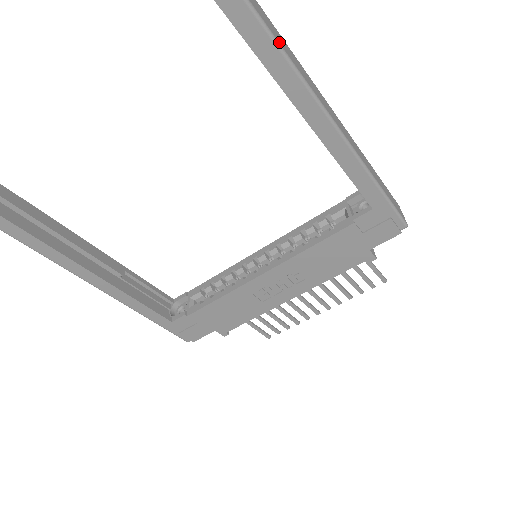
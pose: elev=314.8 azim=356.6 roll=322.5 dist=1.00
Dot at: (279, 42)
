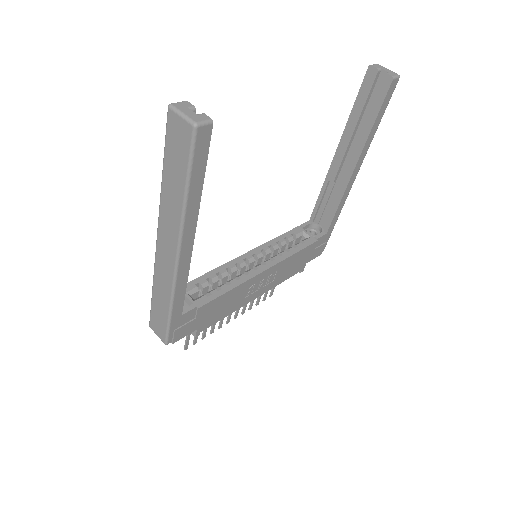
Dot at: (379, 119)
